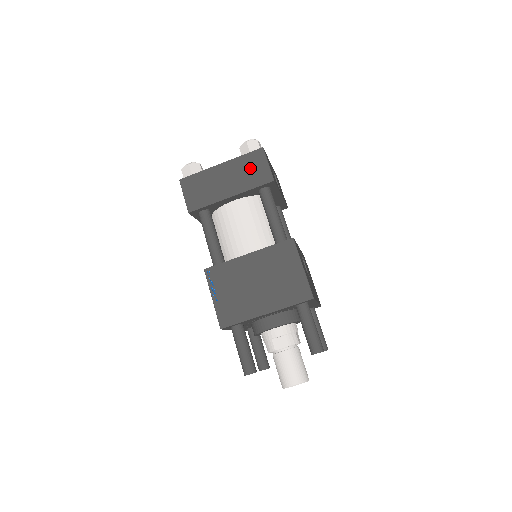
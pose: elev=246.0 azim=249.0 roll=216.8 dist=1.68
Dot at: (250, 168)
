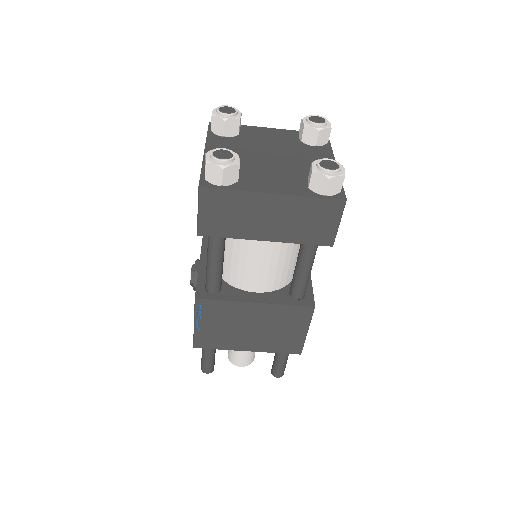
Dot at: (312, 219)
